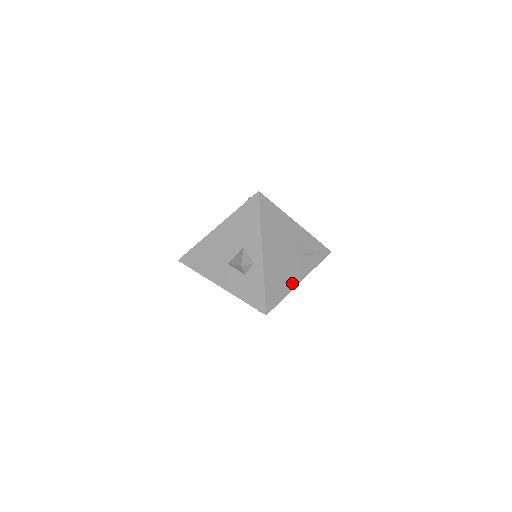
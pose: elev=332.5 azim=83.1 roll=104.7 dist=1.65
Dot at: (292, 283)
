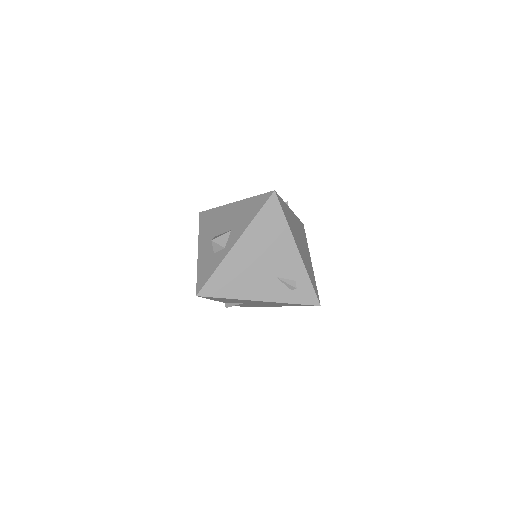
Dot at: (248, 294)
